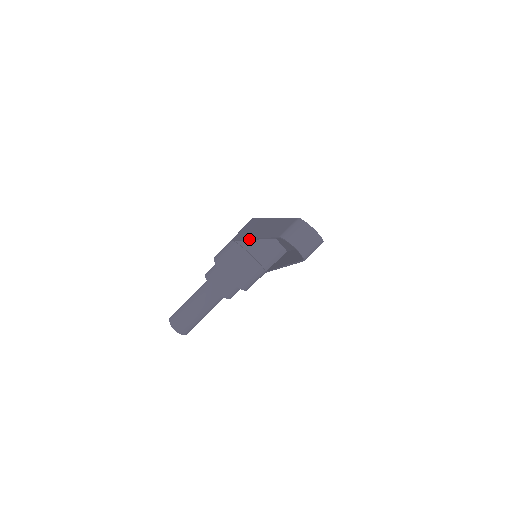
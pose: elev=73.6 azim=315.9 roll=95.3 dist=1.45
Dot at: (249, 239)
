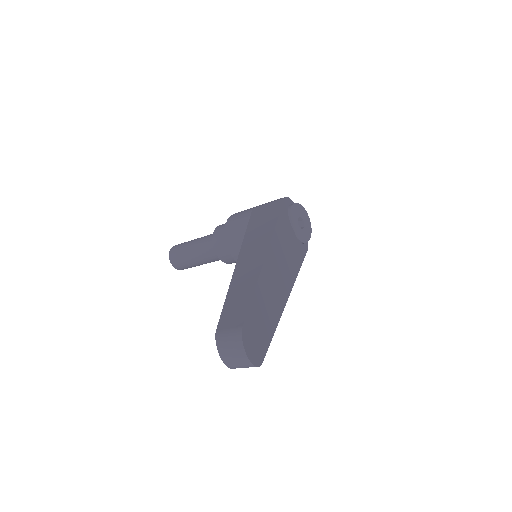
Dot at: (239, 253)
